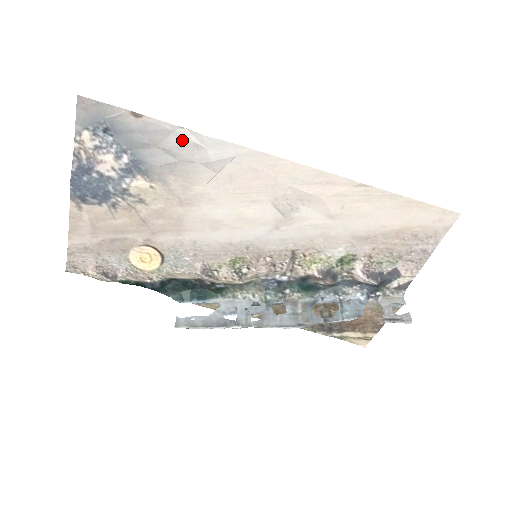
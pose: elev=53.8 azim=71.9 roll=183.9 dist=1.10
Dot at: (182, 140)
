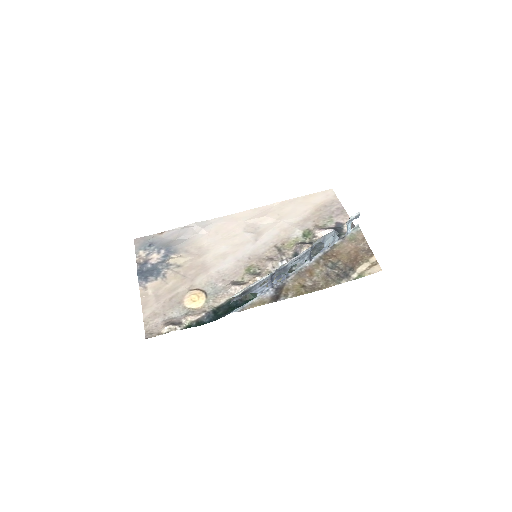
Dot at: (185, 230)
